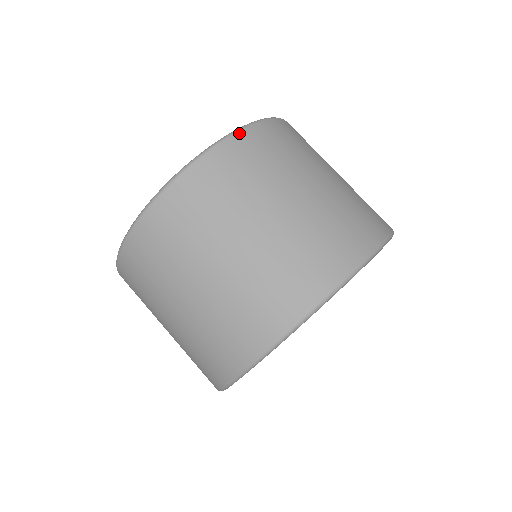
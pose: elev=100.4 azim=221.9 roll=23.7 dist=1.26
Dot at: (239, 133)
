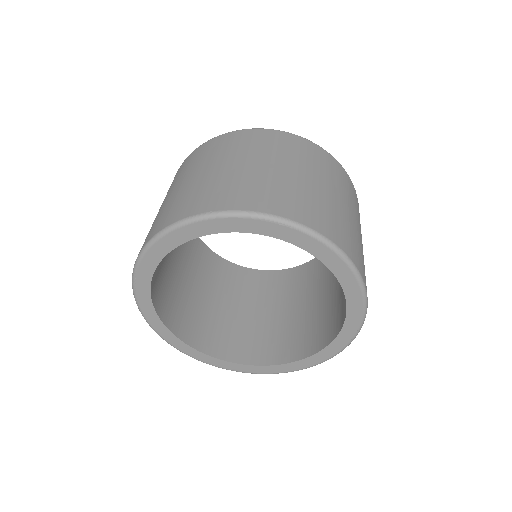
Dot at: (350, 179)
